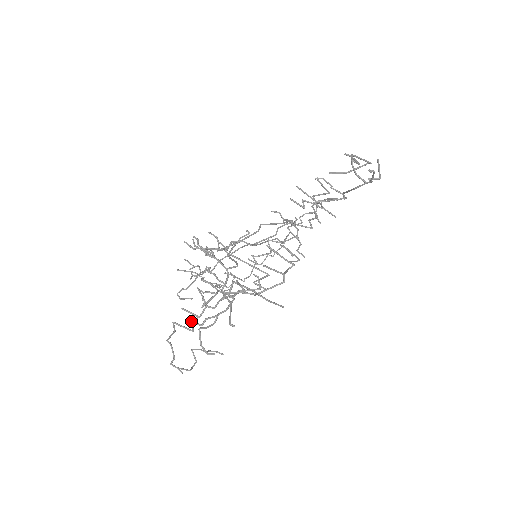
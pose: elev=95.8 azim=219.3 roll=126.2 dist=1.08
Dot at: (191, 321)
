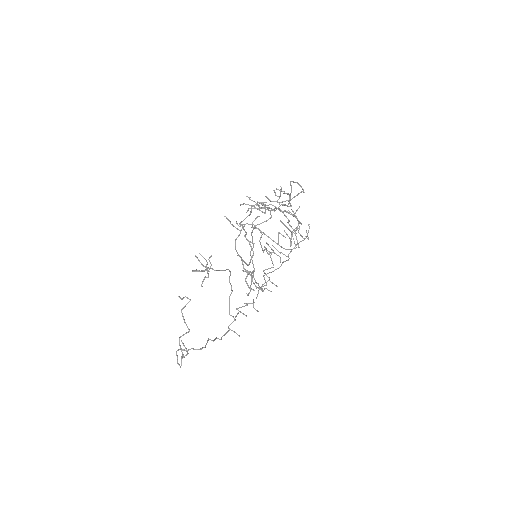
Dot at: (278, 189)
